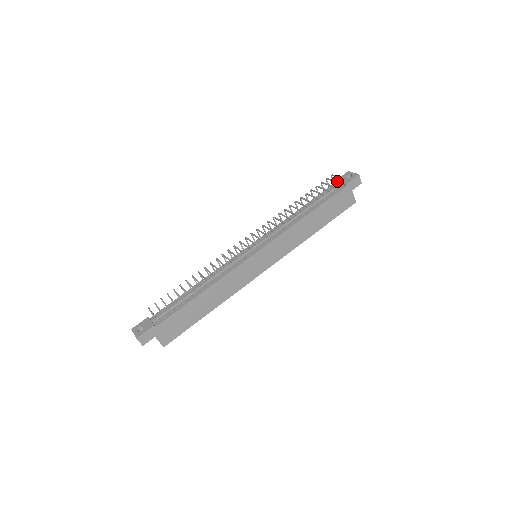
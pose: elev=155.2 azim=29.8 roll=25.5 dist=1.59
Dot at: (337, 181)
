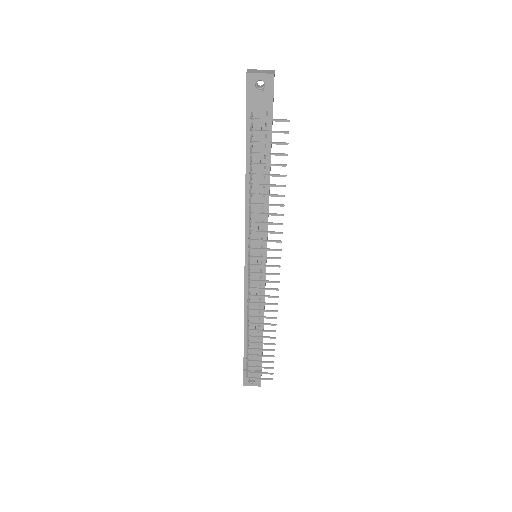
Dot at: (251, 107)
